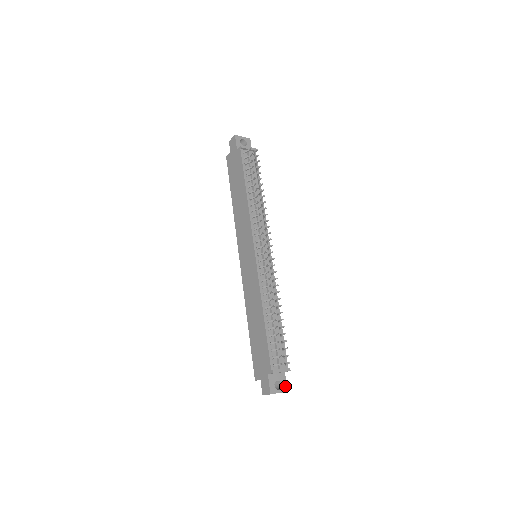
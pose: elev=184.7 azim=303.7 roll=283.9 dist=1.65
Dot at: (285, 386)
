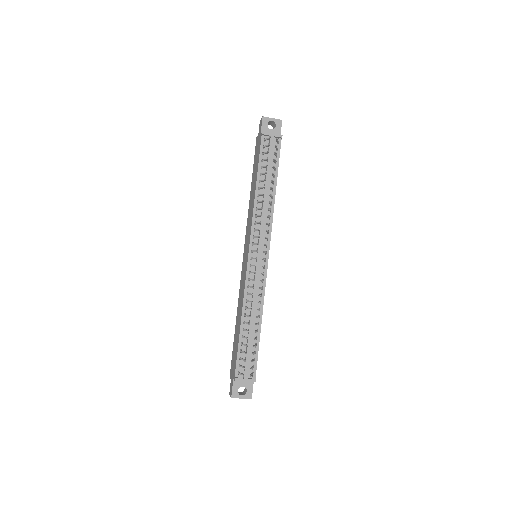
Dot at: (250, 393)
